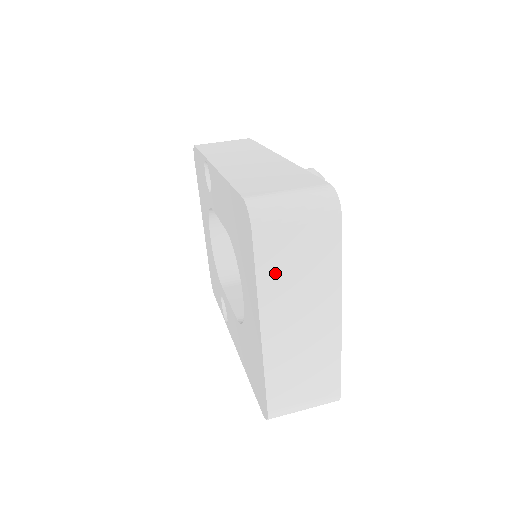
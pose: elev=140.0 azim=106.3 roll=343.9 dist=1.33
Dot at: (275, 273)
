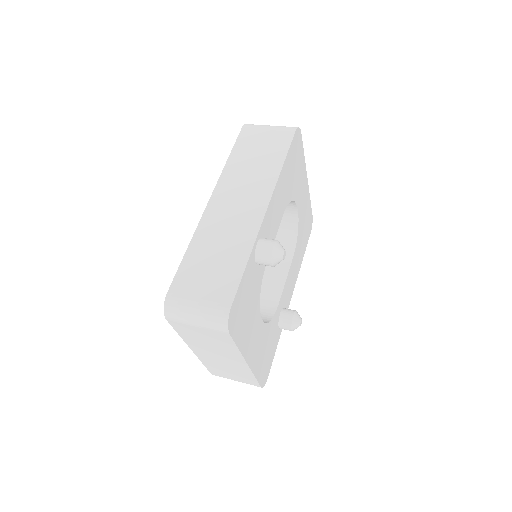
Dot at: (191, 337)
